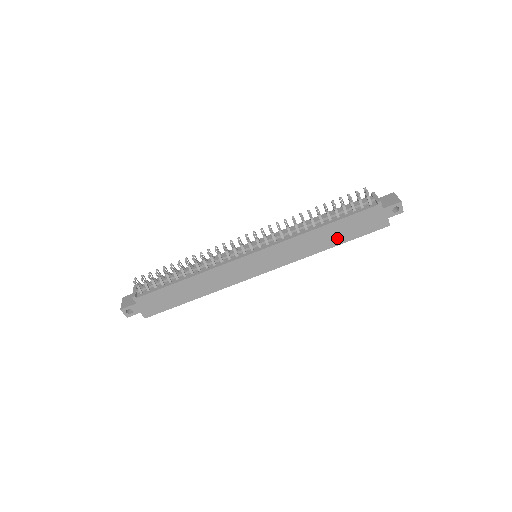
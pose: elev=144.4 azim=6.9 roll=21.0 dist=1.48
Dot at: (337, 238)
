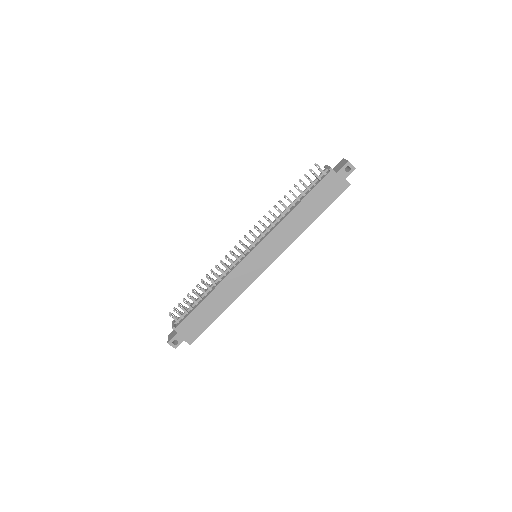
Dot at: (312, 213)
